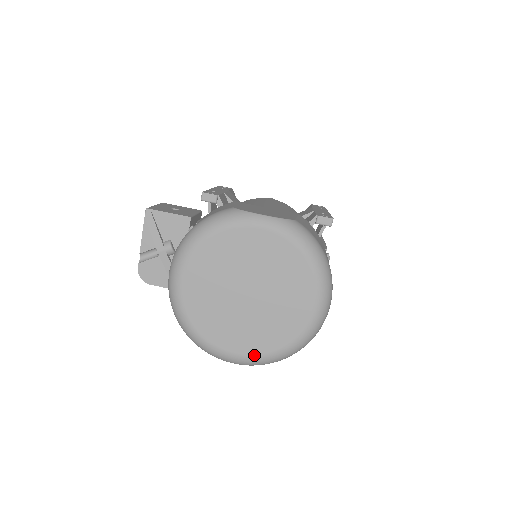
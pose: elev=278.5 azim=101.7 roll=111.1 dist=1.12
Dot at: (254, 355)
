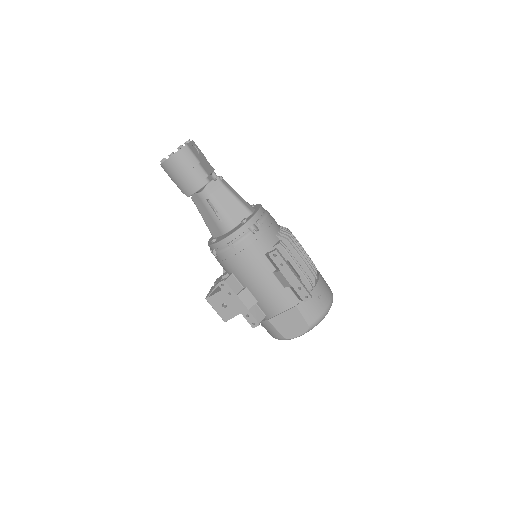
Dot at: occluded
